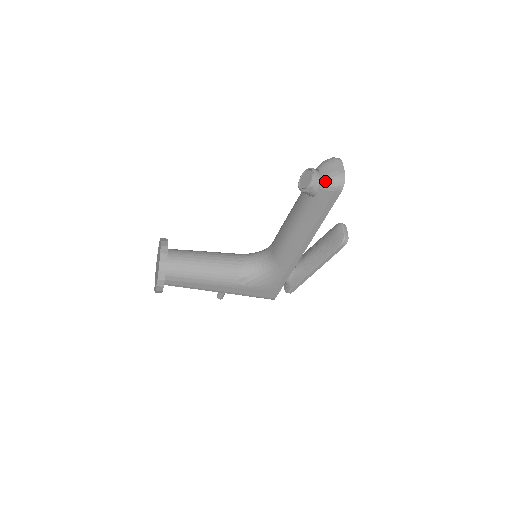
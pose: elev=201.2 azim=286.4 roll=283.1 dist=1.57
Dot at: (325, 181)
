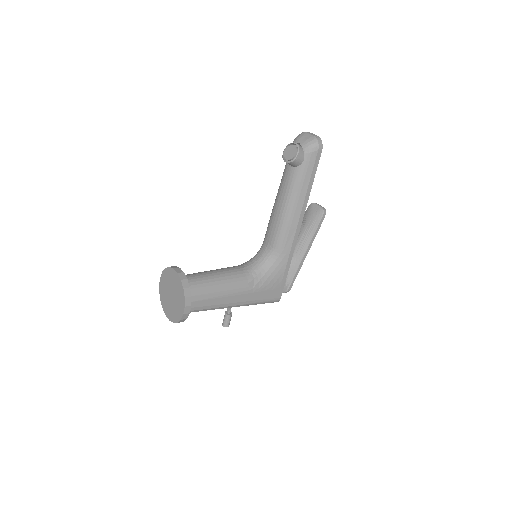
Dot at: (308, 145)
